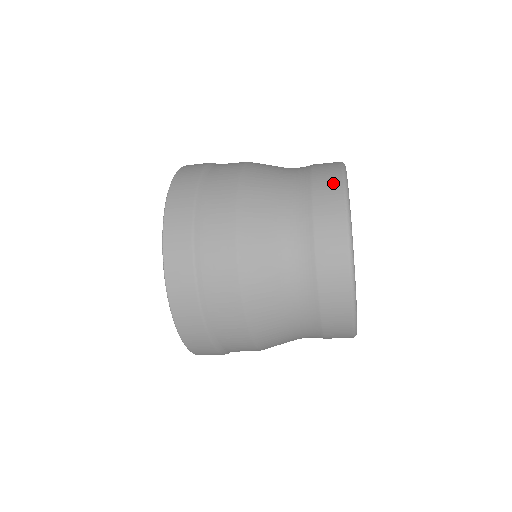
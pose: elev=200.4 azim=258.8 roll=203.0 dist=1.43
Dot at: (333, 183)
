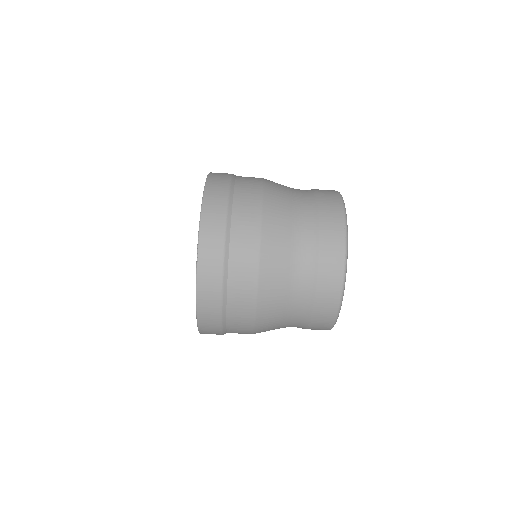
Dot at: (336, 213)
